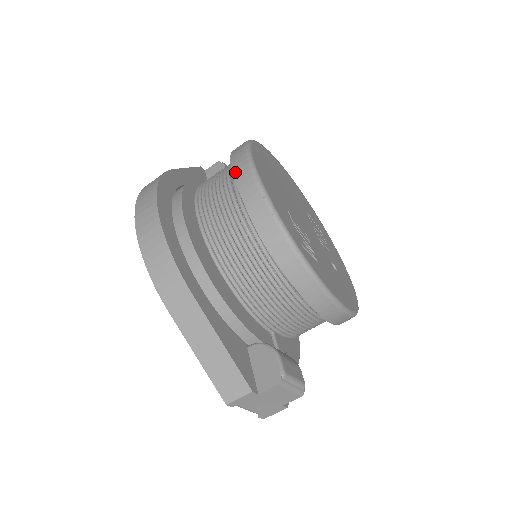
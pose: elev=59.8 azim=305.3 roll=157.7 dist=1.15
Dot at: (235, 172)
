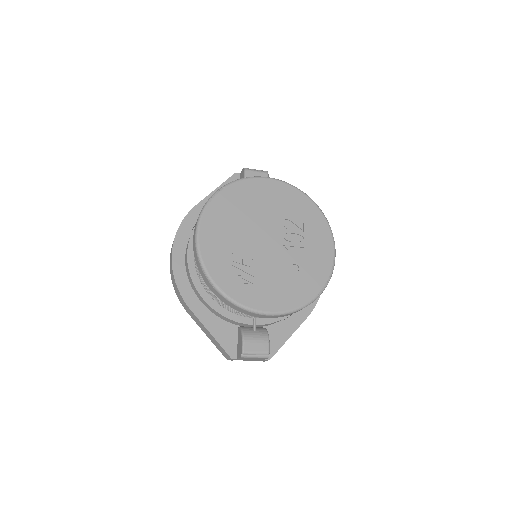
Dot at: (193, 236)
